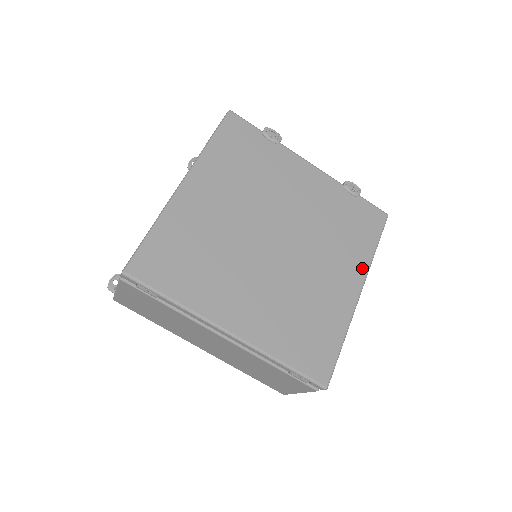
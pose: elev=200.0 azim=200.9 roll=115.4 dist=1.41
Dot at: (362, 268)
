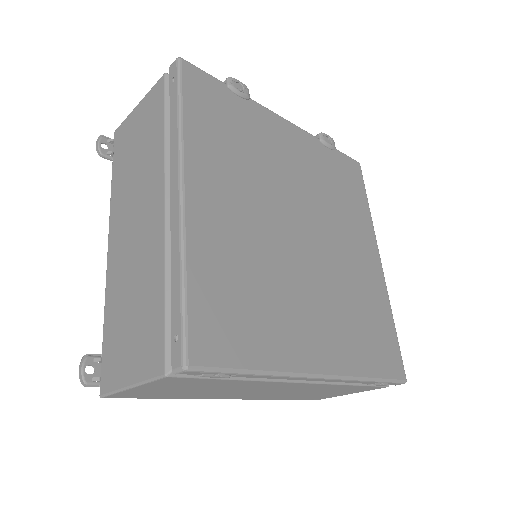
Dot at: (371, 232)
